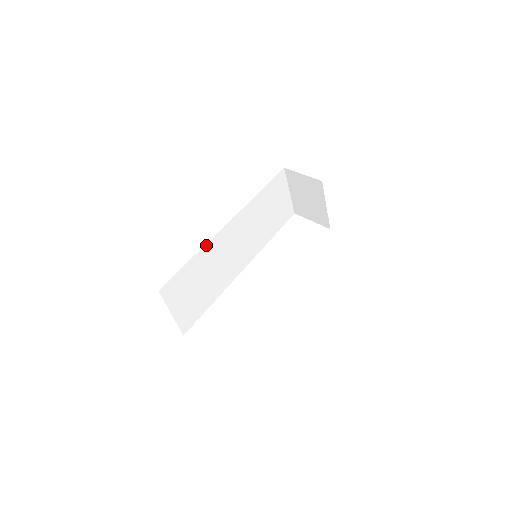
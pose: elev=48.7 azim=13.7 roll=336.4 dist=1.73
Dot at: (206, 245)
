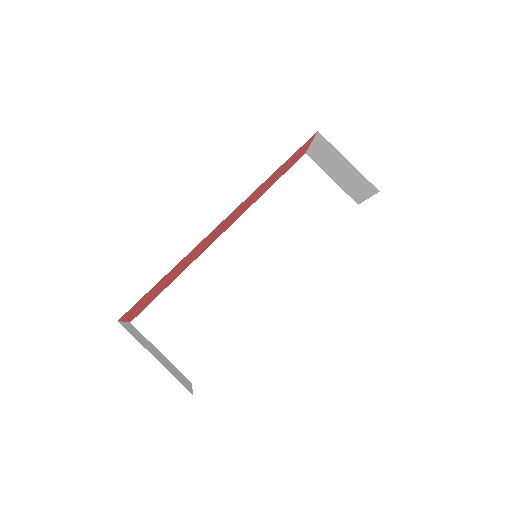
Dot at: (194, 263)
